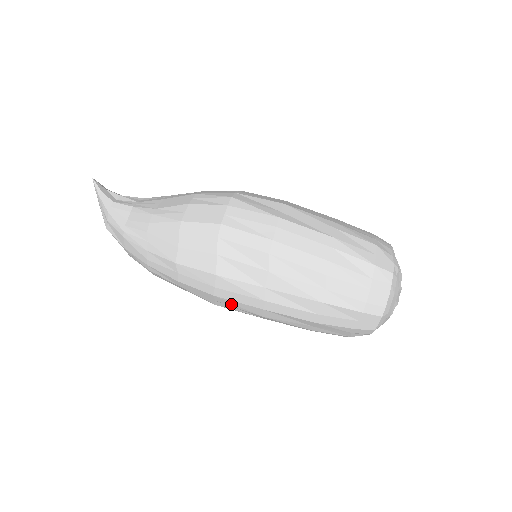
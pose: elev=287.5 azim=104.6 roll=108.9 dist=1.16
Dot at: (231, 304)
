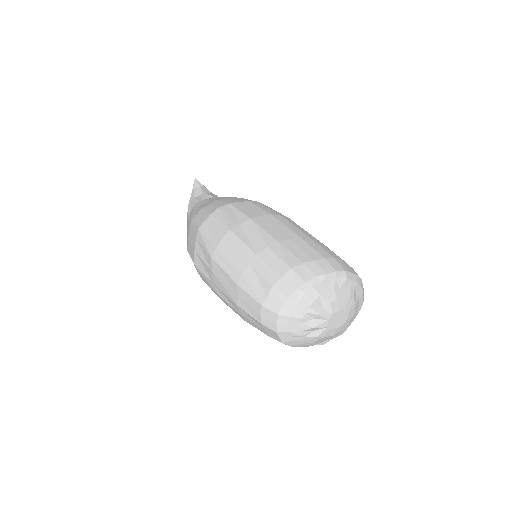
Dot at: occluded
